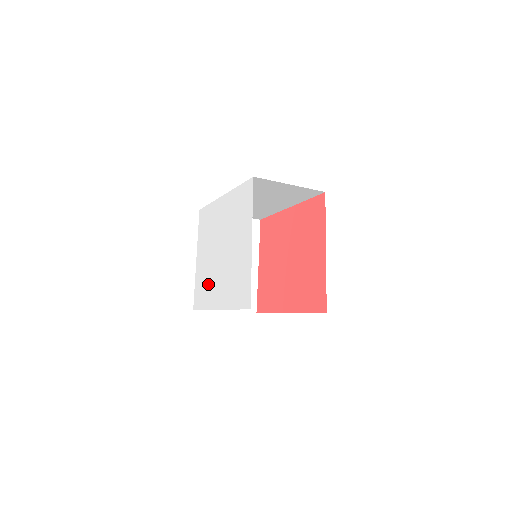
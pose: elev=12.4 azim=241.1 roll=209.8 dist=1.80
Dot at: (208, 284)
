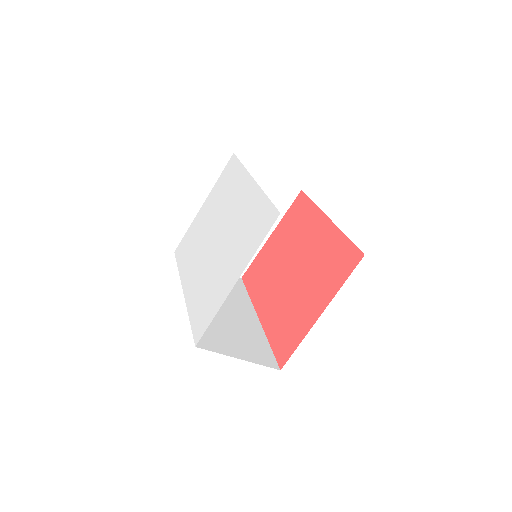
Dot at: (193, 251)
